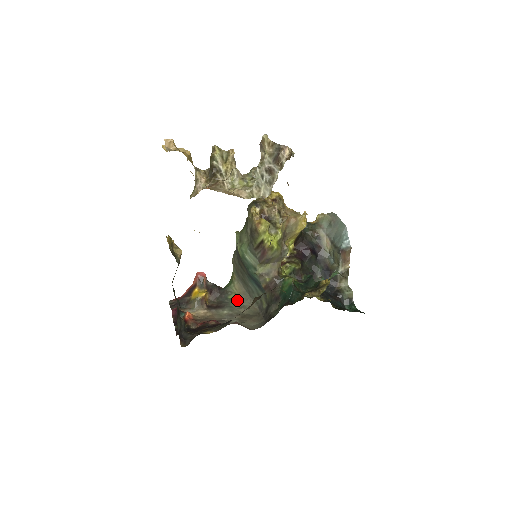
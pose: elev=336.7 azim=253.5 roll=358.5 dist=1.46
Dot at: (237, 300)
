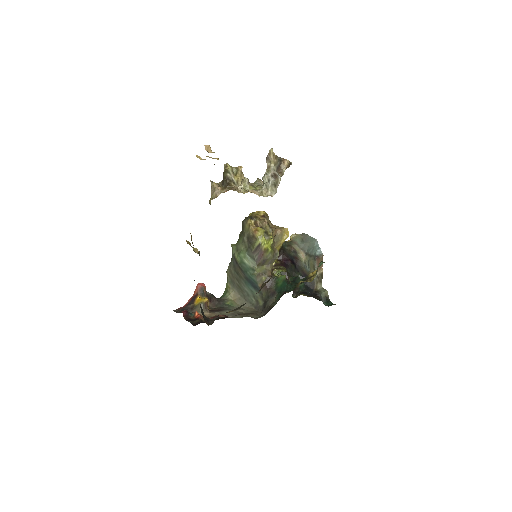
Dot at: (234, 305)
